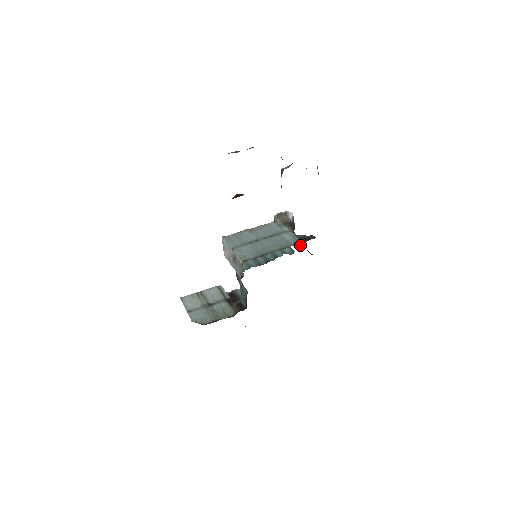
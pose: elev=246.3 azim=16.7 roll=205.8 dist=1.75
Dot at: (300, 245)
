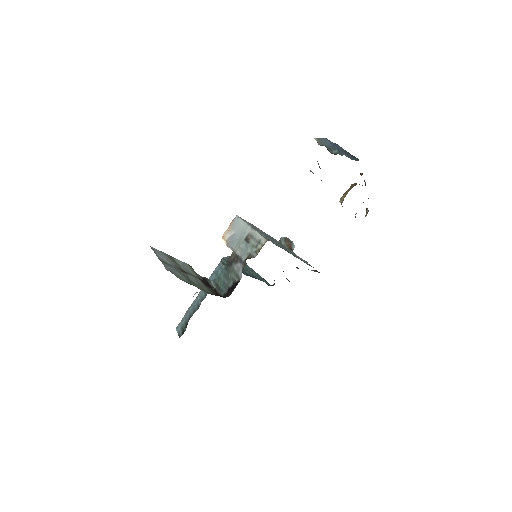
Dot at: occluded
